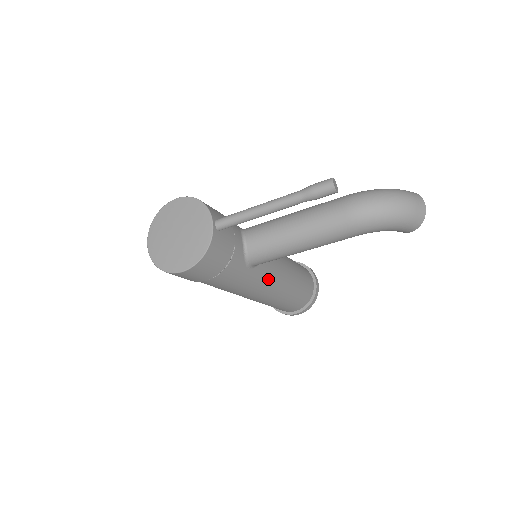
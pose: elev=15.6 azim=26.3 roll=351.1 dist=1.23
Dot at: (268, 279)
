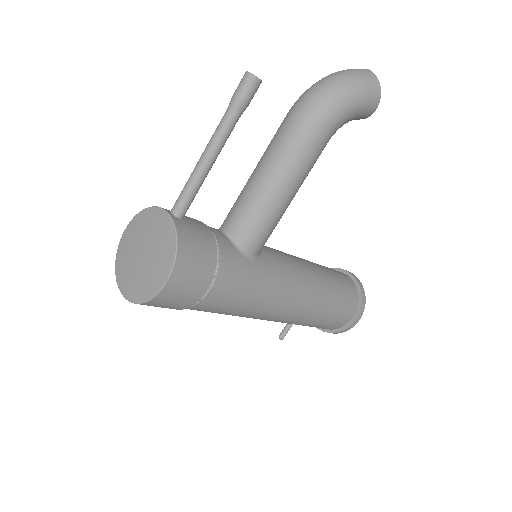
Dot at: (286, 273)
